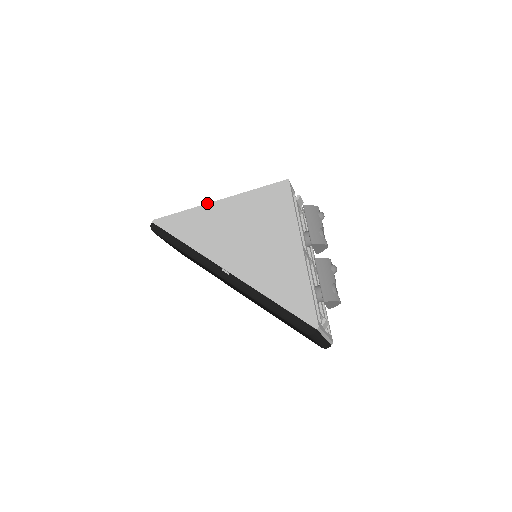
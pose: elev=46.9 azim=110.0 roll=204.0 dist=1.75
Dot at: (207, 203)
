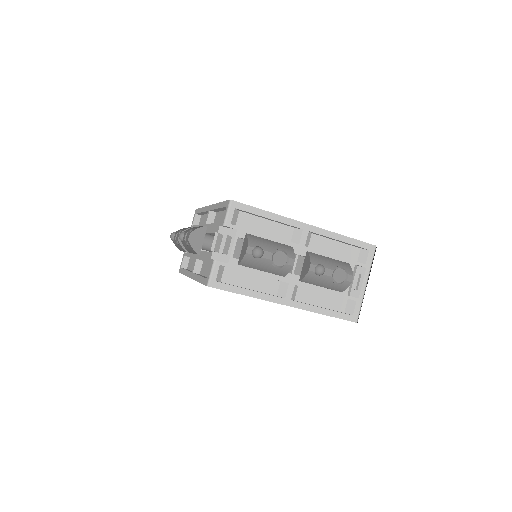
Dot at: occluded
